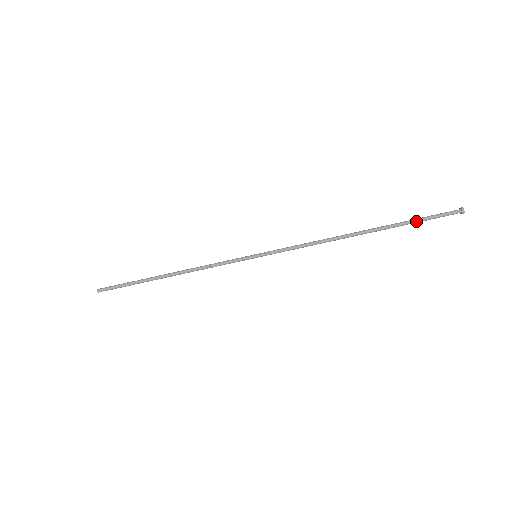
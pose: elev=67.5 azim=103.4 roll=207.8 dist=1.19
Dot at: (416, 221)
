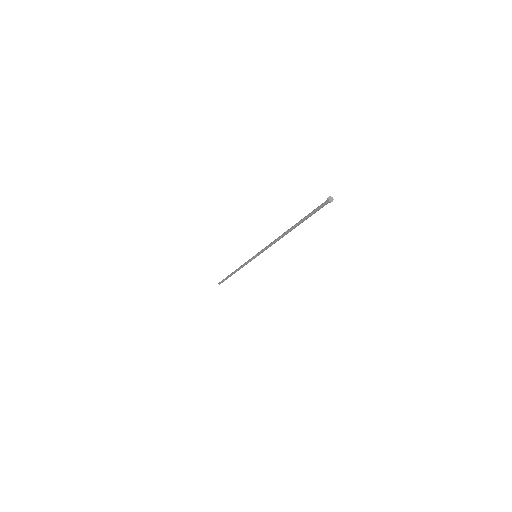
Dot at: occluded
